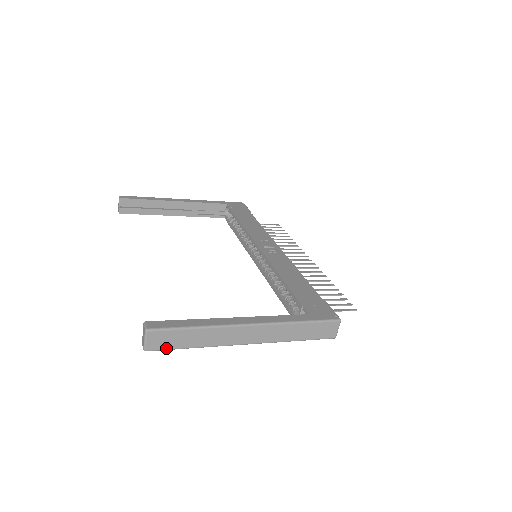
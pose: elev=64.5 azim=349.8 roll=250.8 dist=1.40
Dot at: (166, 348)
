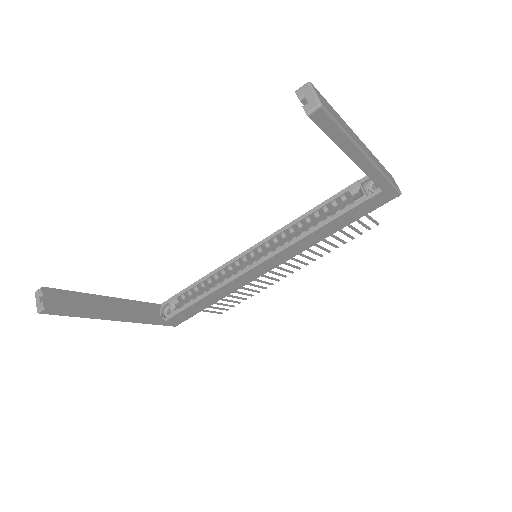
Dot at: (332, 115)
